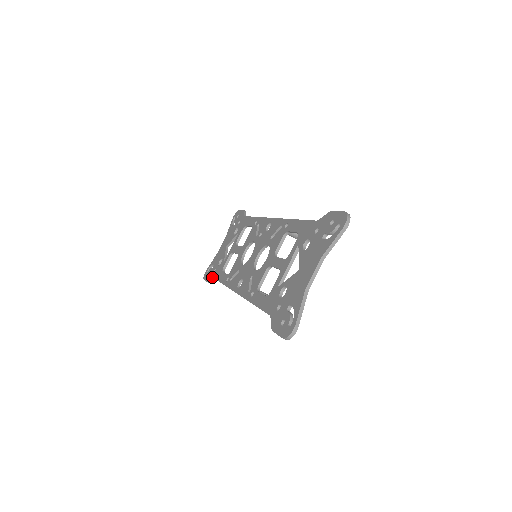
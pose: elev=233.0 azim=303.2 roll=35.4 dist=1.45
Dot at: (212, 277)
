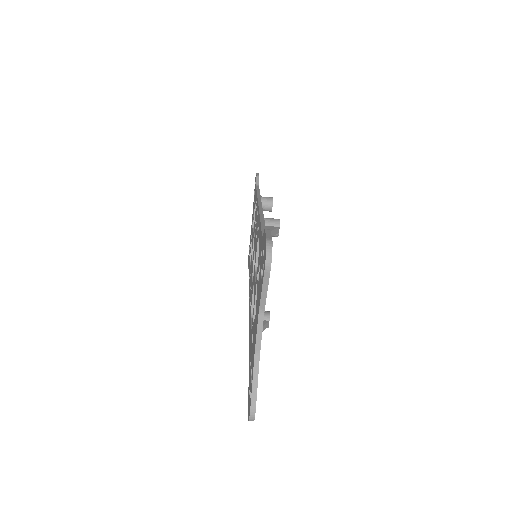
Dot at: occluded
